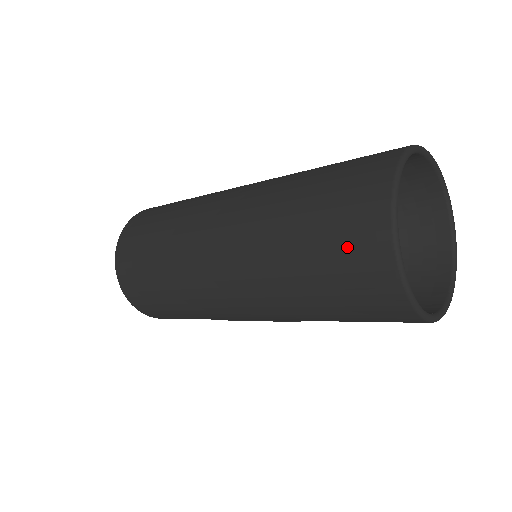
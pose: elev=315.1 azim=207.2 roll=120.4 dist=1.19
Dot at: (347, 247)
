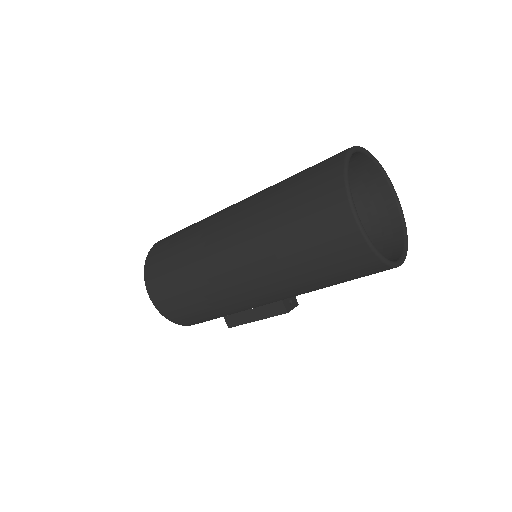
Dot at: (315, 194)
